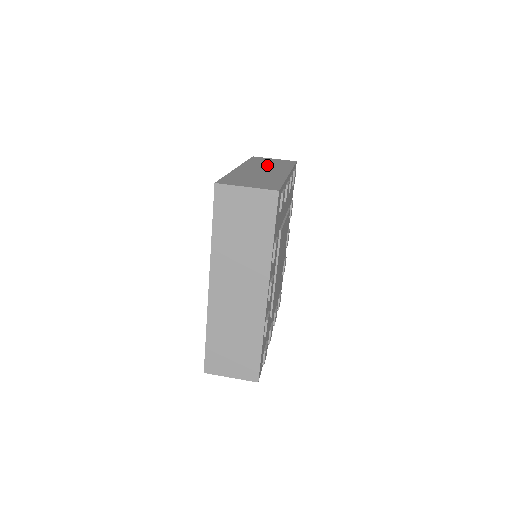
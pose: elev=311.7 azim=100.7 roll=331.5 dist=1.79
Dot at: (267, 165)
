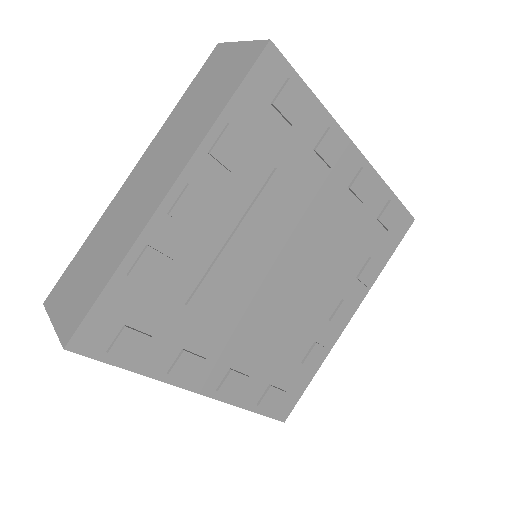
Dot at: occluded
